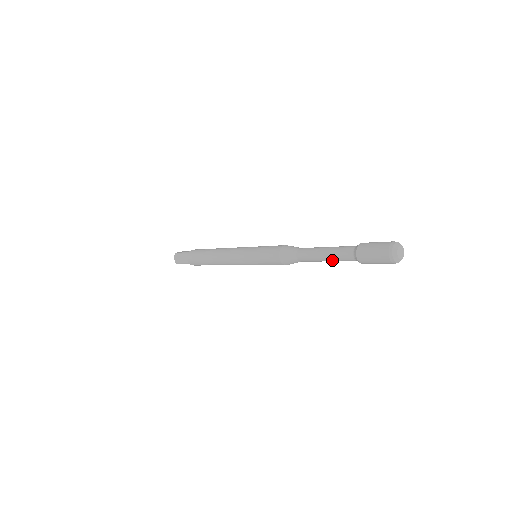
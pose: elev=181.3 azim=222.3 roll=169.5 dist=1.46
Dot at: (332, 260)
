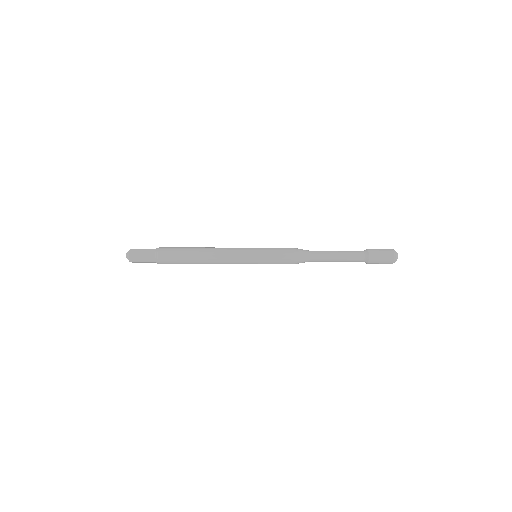
Dot at: (343, 260)
